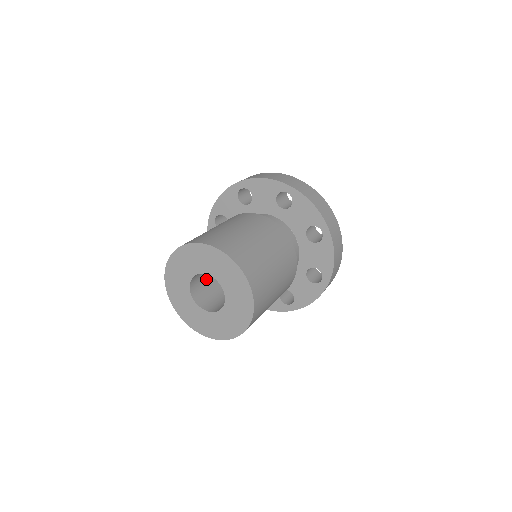
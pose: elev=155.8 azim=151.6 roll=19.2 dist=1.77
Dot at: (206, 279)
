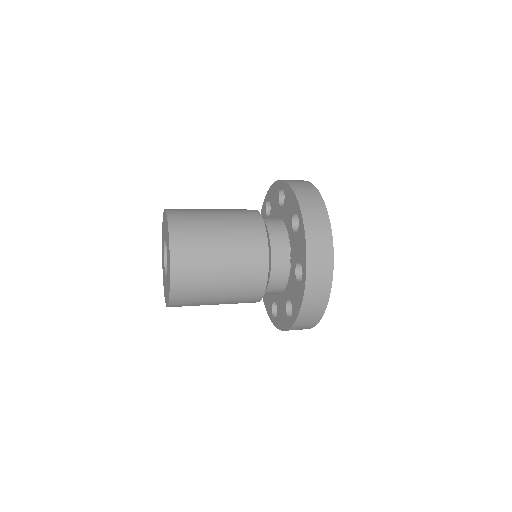
Dot at: occluded
